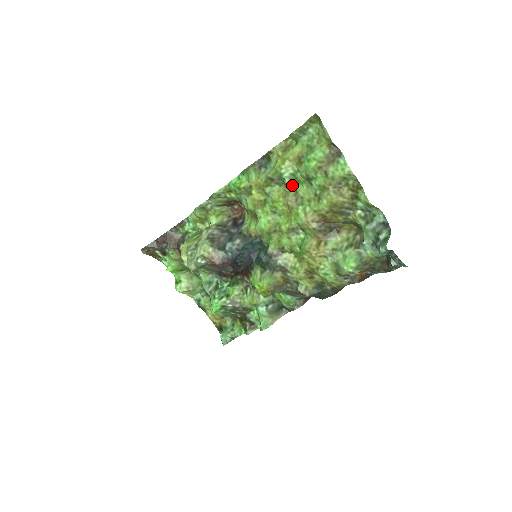
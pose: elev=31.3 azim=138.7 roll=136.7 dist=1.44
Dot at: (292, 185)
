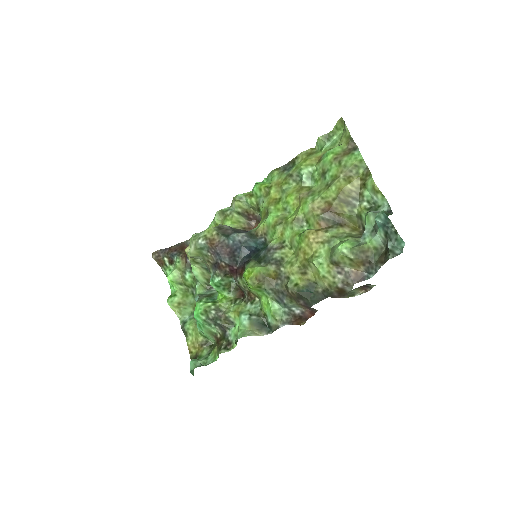
Dot at: (308, 183)
